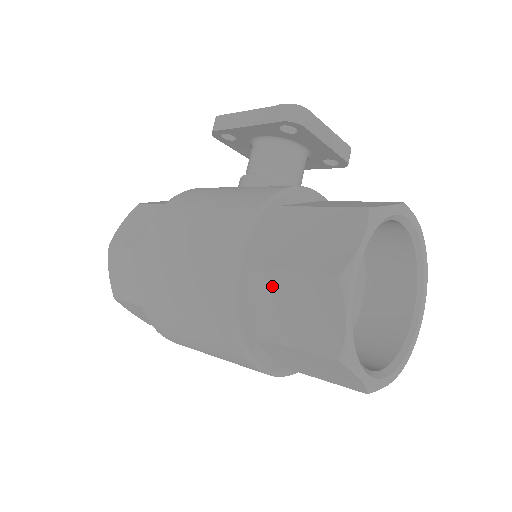
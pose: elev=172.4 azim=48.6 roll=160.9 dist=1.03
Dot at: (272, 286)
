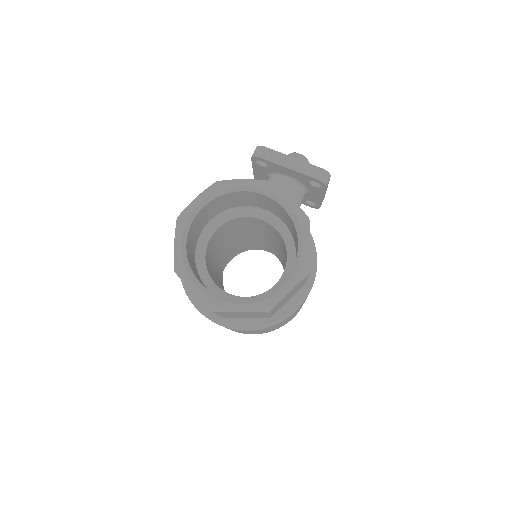
Dot at: occluded
